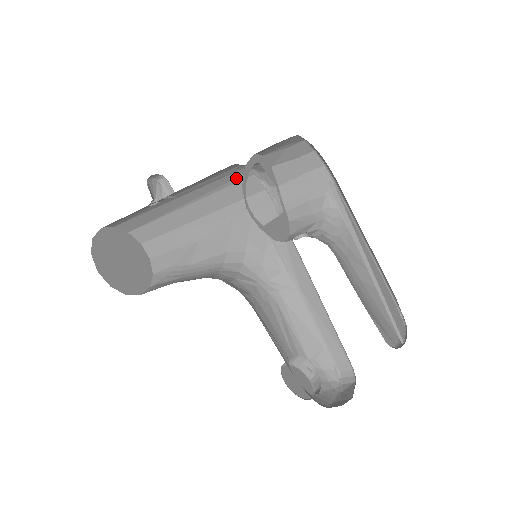
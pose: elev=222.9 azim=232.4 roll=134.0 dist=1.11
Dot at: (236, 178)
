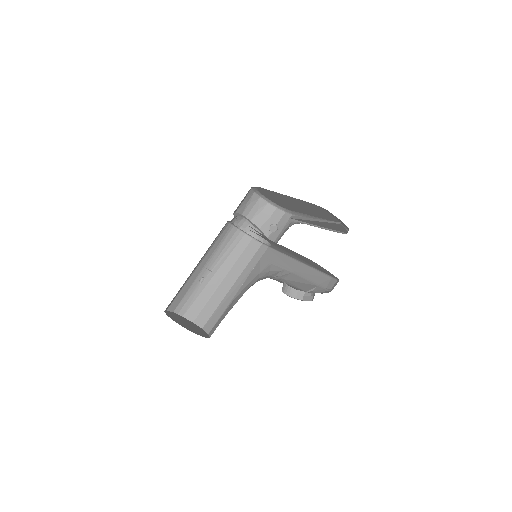
Dot at: (244, 245)
